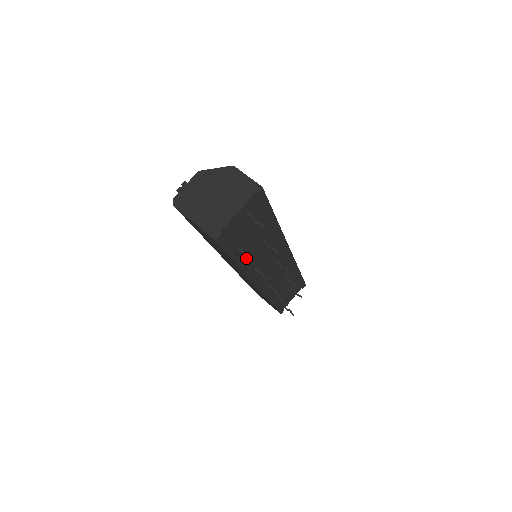
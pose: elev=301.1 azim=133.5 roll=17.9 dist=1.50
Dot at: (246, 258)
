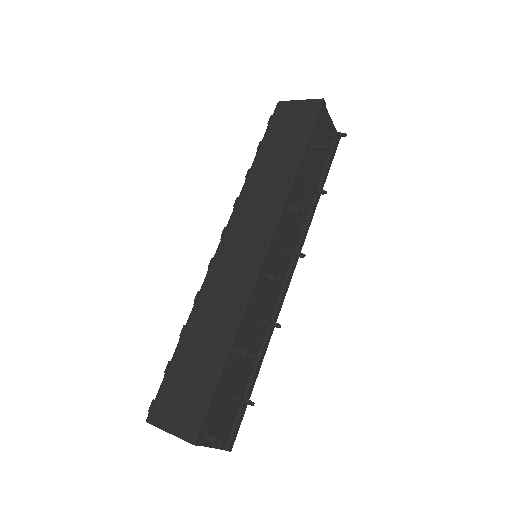
Dot at: (300, 175)
